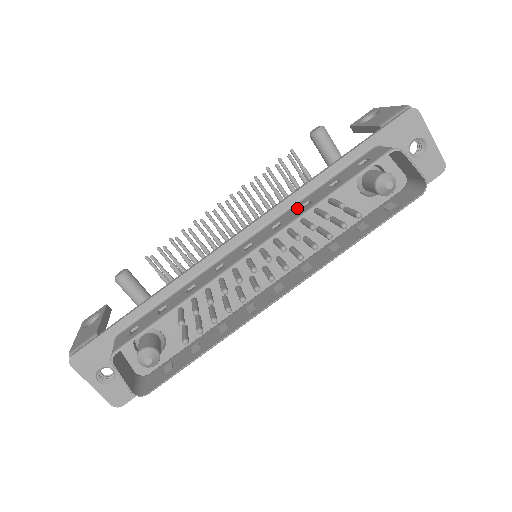
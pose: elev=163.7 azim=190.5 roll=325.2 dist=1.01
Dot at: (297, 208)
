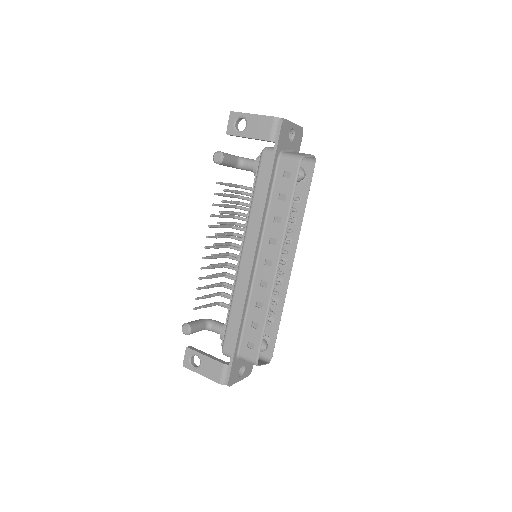
Dot at: (273, 224)
